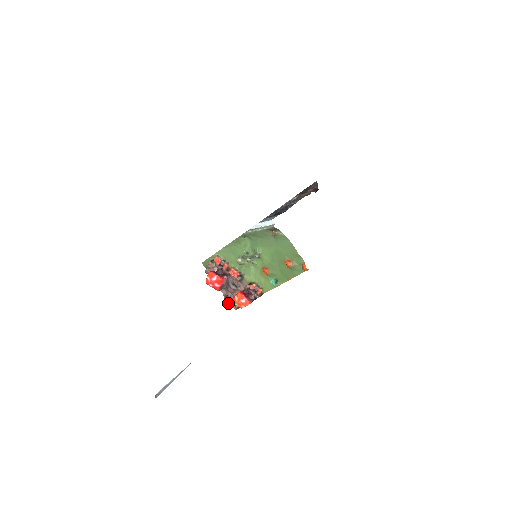
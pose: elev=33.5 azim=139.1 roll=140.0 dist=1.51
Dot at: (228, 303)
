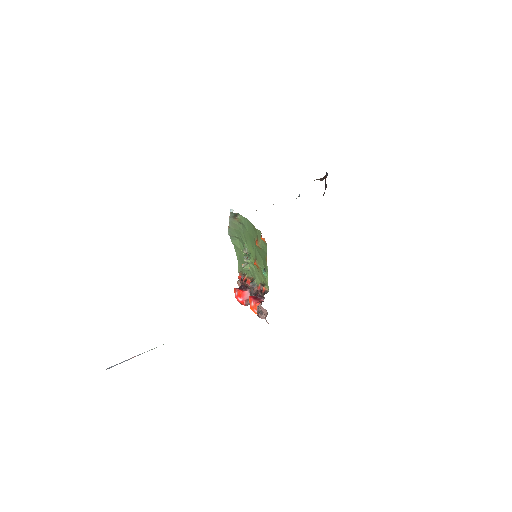
Dot at: (261, 318)
